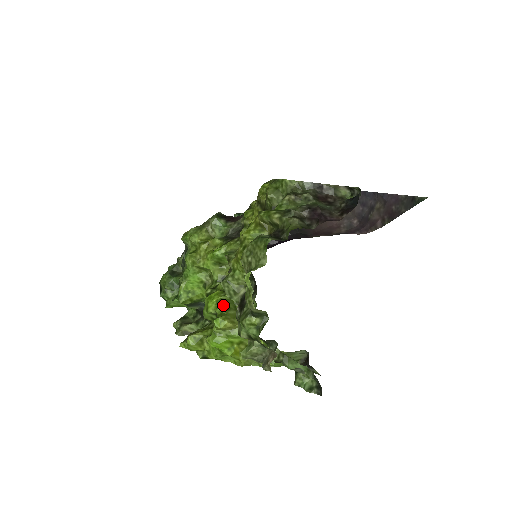
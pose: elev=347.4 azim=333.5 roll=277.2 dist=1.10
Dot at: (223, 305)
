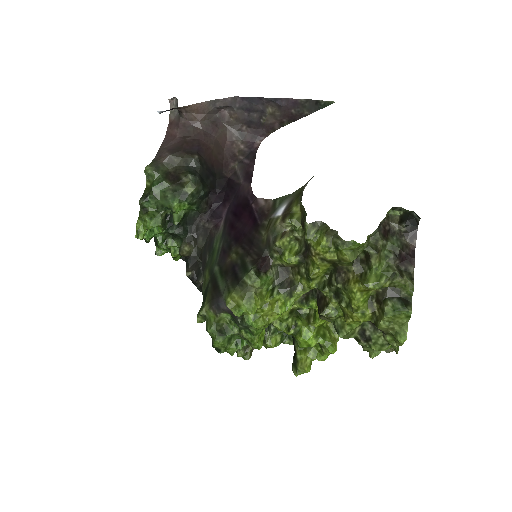
Dot at: (320, 335)
